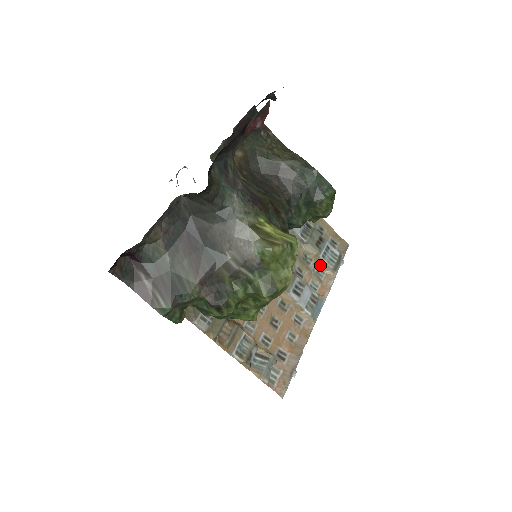
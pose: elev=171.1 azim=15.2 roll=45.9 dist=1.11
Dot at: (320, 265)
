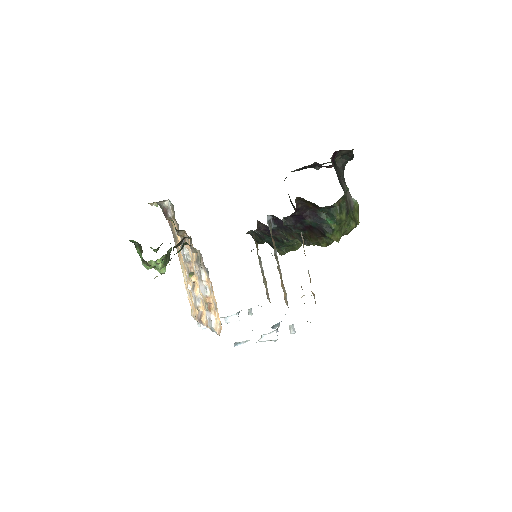
Dot at: (266, 292)
